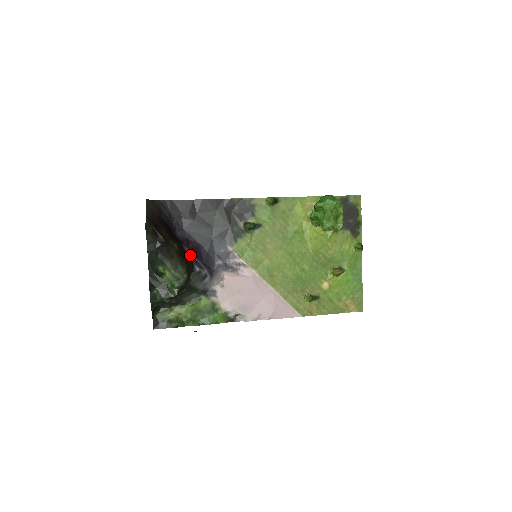
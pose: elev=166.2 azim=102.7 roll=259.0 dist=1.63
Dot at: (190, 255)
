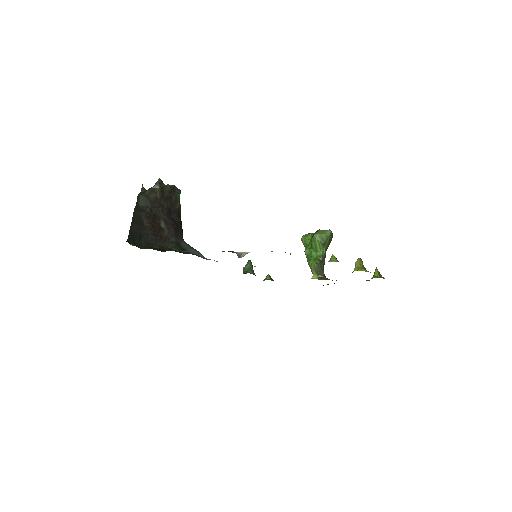
Dot at: occluded
